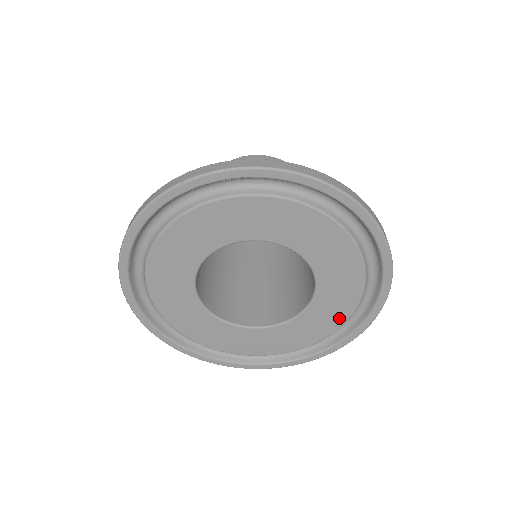
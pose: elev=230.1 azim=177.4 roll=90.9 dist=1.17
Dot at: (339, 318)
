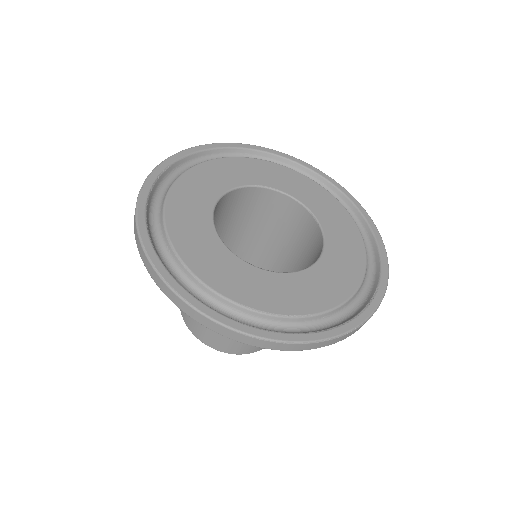
Dot at: (334, 204)
